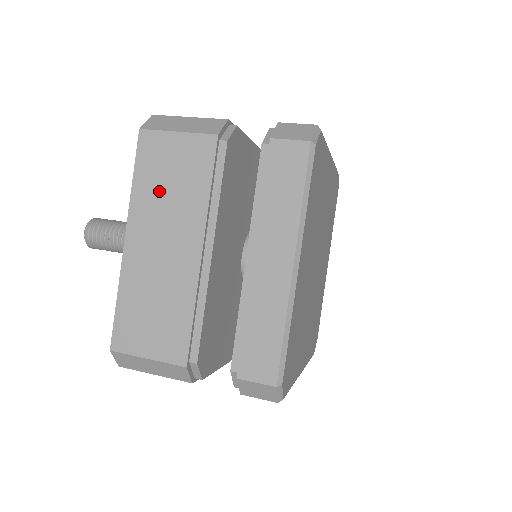
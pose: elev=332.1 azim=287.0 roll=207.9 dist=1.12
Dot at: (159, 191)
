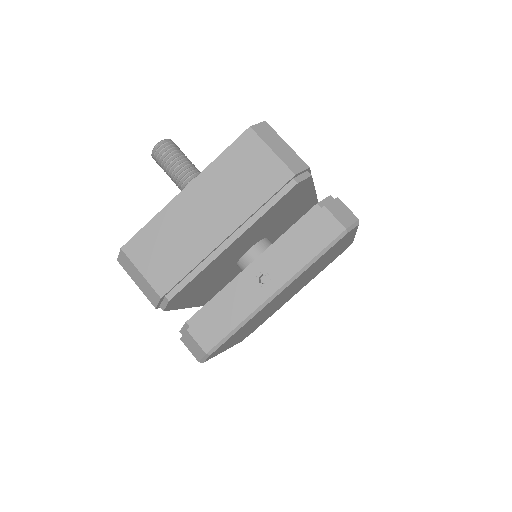
Dot at: occluded
